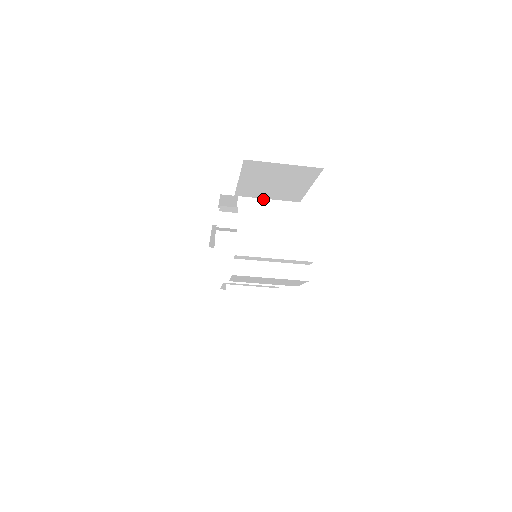
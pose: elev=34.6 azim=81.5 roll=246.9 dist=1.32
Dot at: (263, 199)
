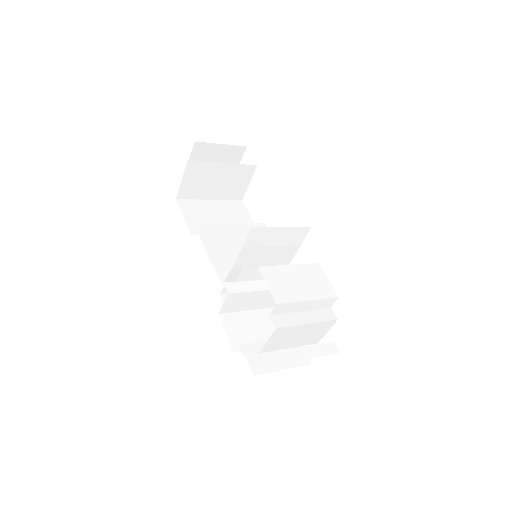
Dot at: (298, 302)
